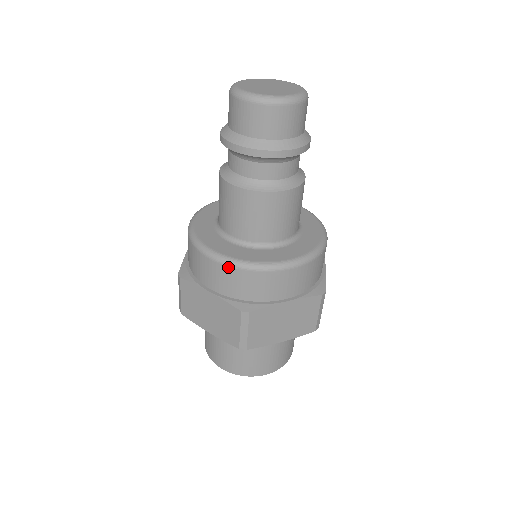
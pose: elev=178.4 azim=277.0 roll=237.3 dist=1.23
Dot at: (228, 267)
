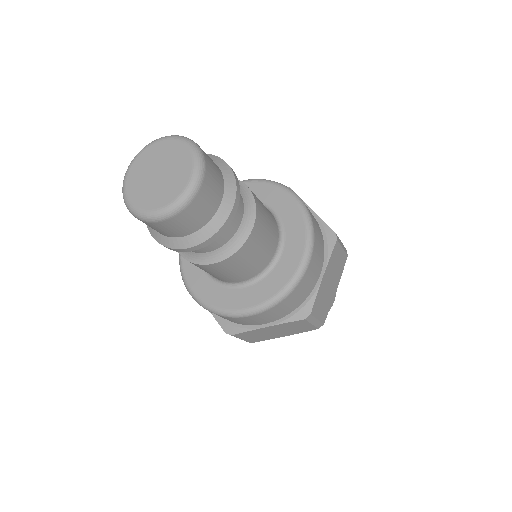
Dot at: occluded
